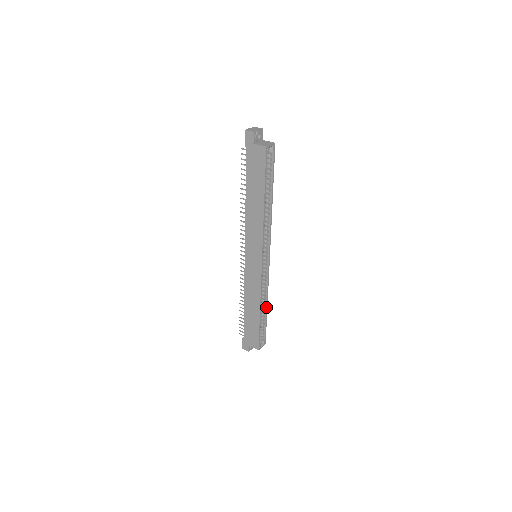
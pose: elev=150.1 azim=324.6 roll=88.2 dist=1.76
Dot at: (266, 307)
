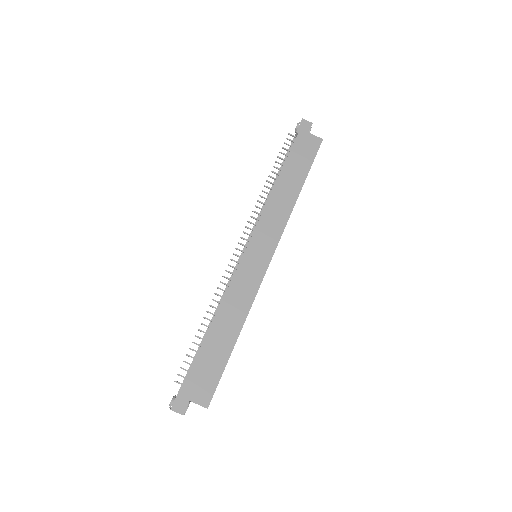
Dot at: occluded
